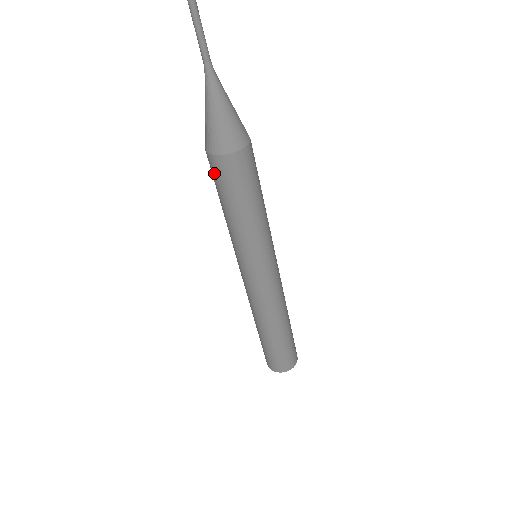
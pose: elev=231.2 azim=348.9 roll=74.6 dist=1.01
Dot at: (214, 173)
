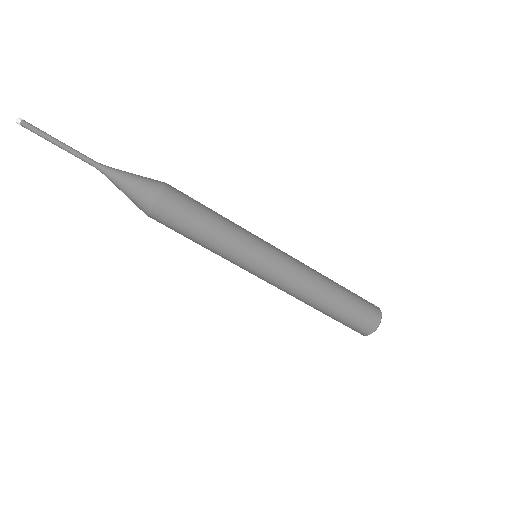
Dot at: (165, 223)
